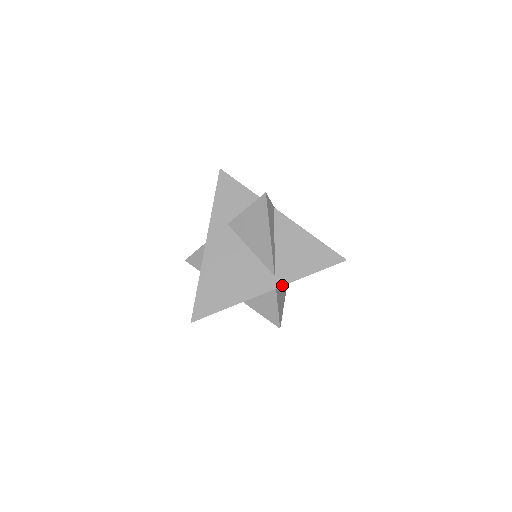
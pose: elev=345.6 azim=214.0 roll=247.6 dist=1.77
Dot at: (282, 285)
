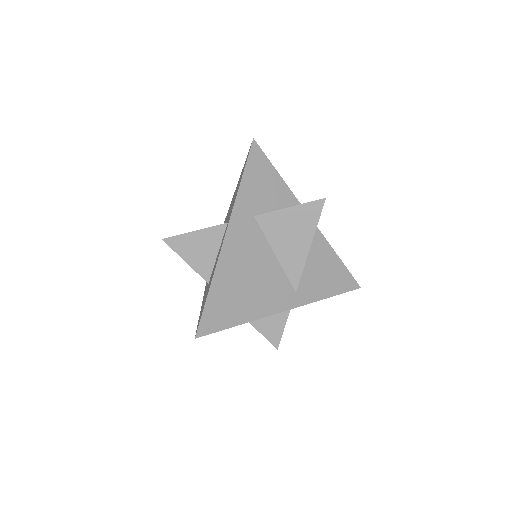
Dot at: (302, 305)
